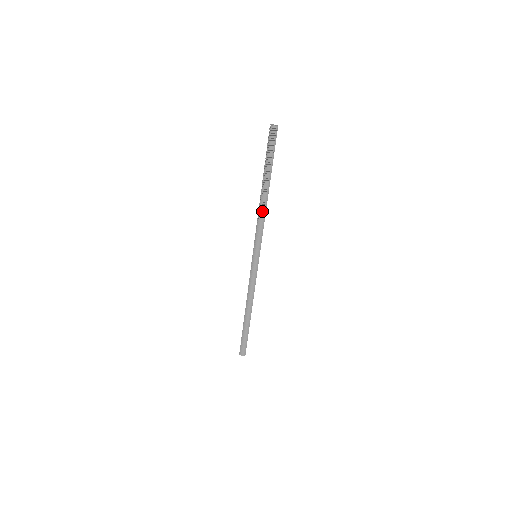
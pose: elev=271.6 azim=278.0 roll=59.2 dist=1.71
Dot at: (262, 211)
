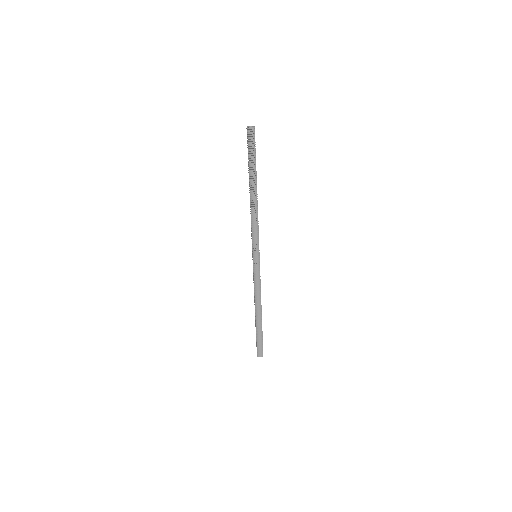
Dot at: (254, 211)
